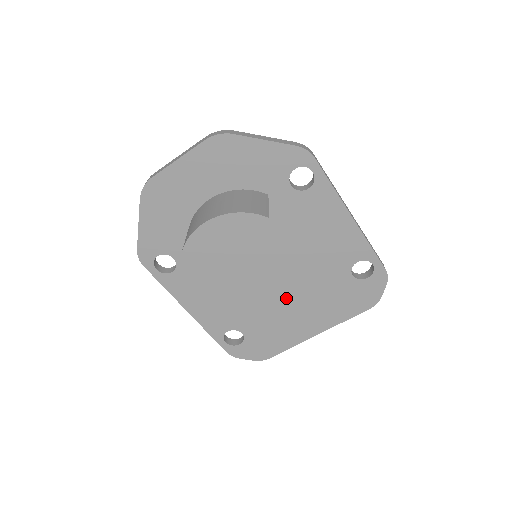
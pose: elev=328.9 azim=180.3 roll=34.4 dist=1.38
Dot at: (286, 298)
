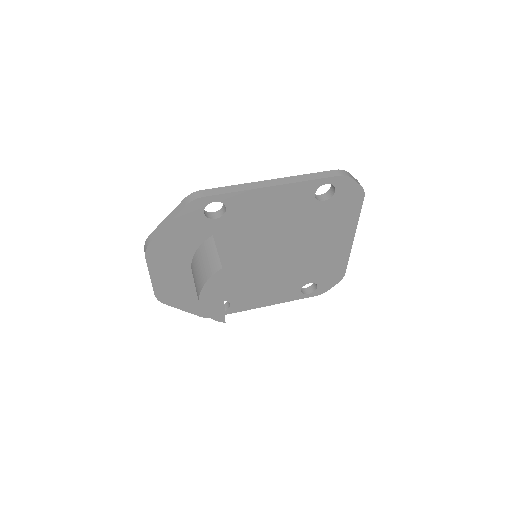
Dot at: (305, 249)
